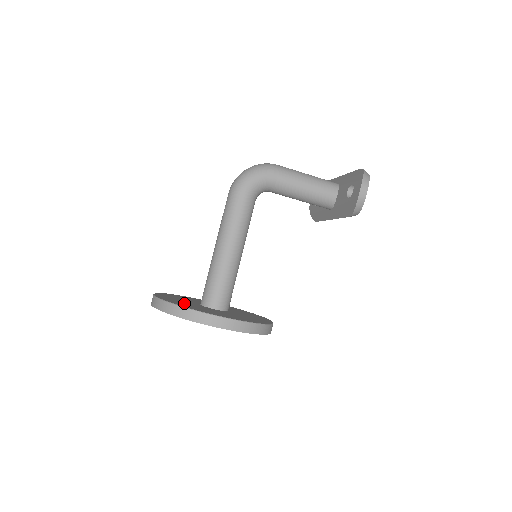
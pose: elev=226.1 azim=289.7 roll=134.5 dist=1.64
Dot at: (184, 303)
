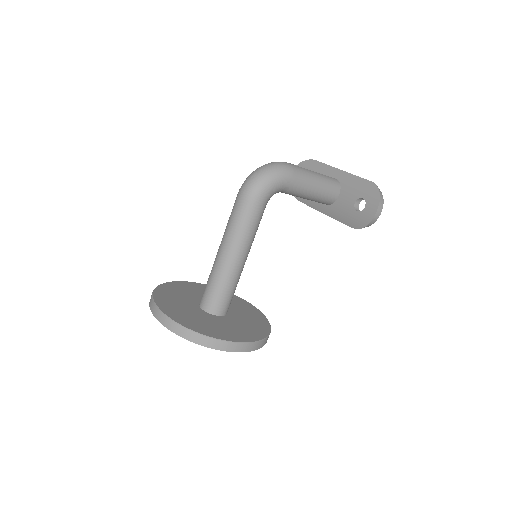
Dot at: (196, 319)
